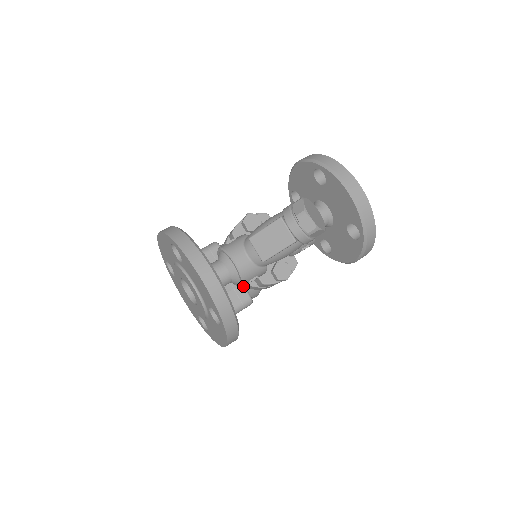
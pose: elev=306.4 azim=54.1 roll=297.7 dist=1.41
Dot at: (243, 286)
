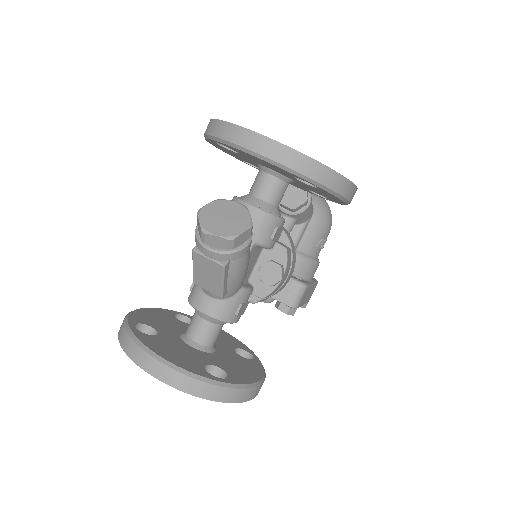
Dot at: occluded
